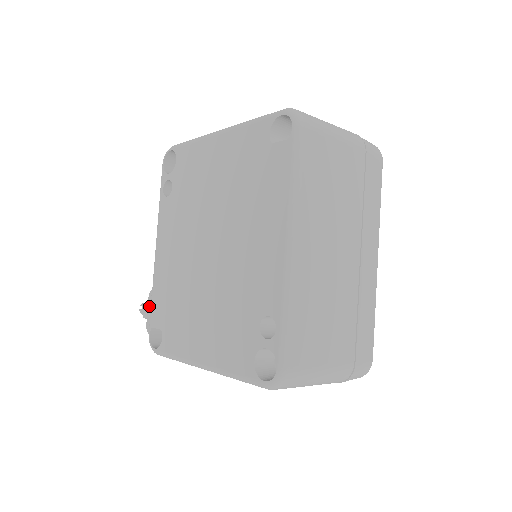
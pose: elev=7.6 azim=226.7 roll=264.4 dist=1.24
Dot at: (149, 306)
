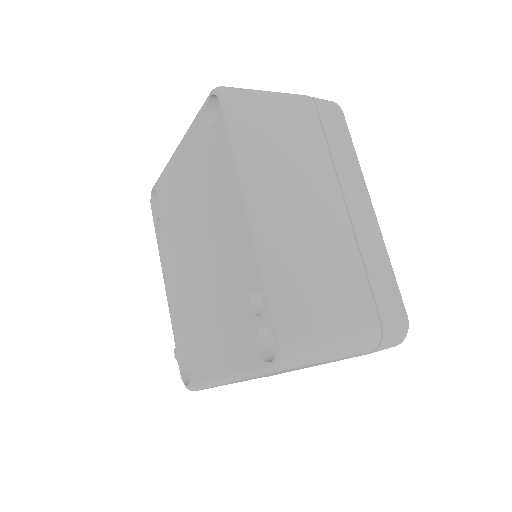
Dot at: occluded
